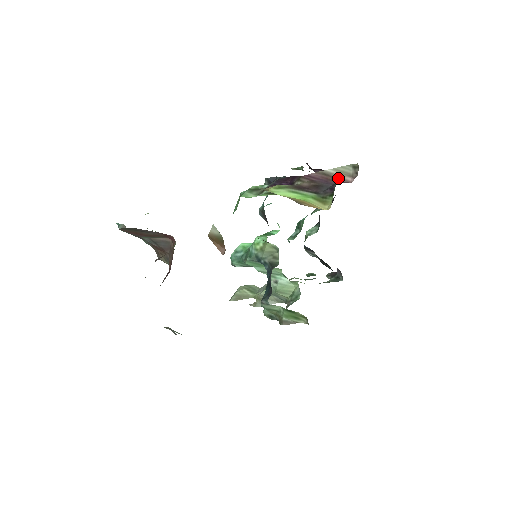
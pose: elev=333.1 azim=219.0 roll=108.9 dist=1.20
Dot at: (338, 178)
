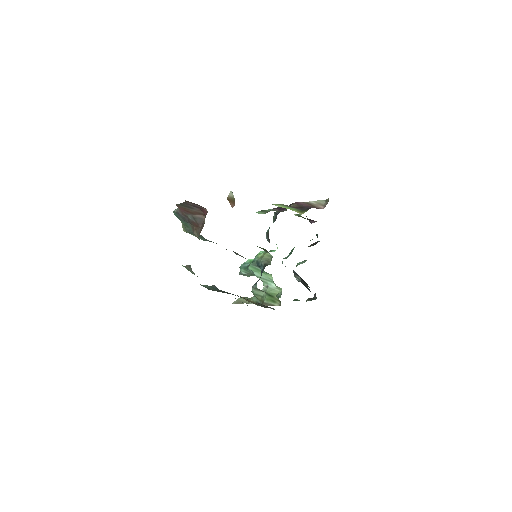
Dot at: (316, 206)
